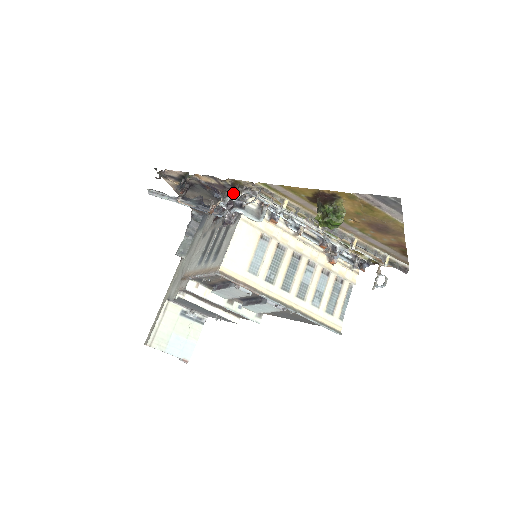
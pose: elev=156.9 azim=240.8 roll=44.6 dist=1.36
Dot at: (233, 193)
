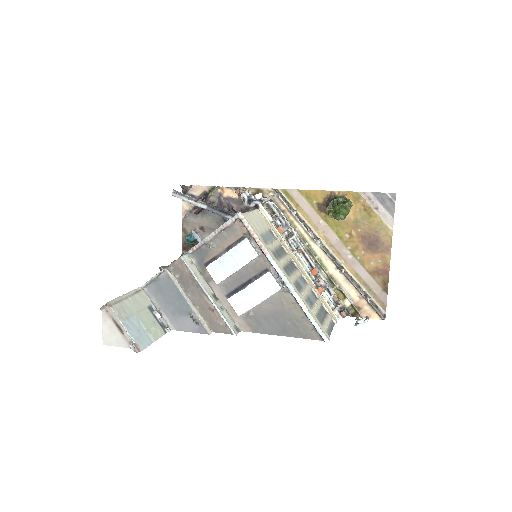
Dot at: (255, 194)
